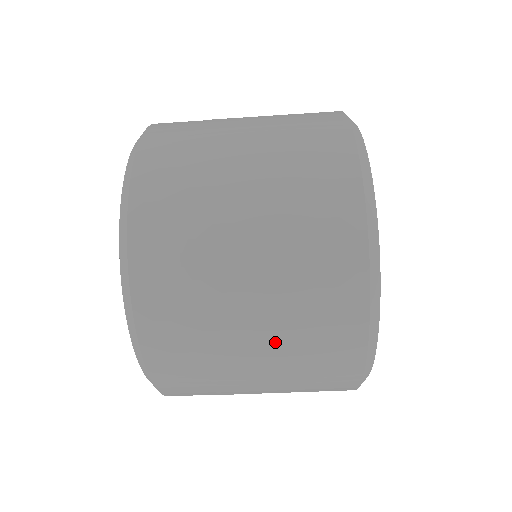
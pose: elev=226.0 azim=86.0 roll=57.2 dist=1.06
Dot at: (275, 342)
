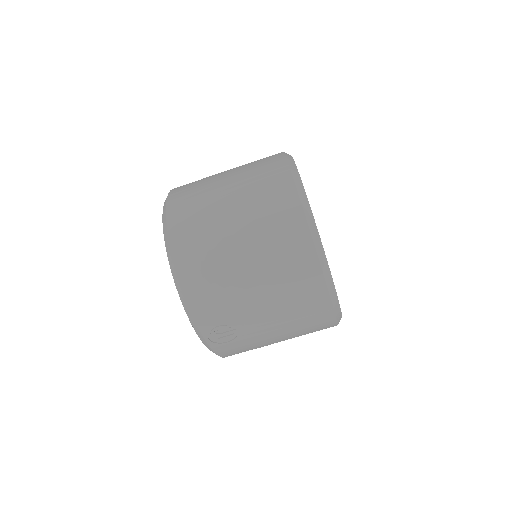
Dot at: (243, 204)
